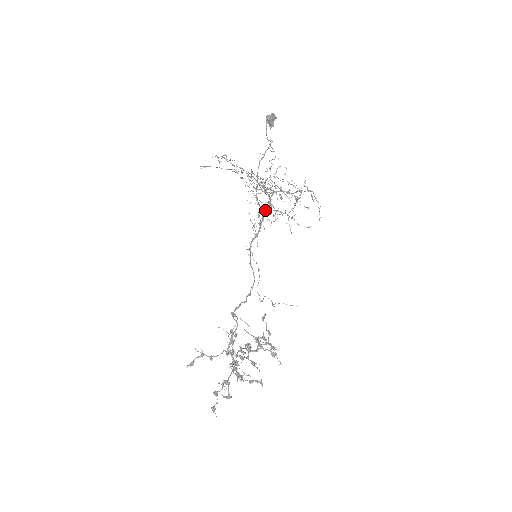
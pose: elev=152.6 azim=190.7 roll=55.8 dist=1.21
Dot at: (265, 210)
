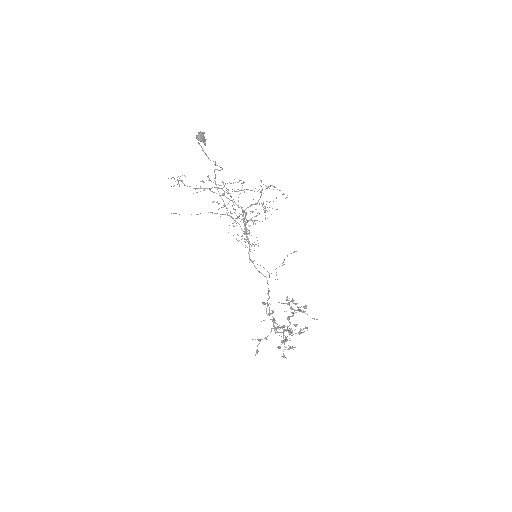
Dot at: occluded
